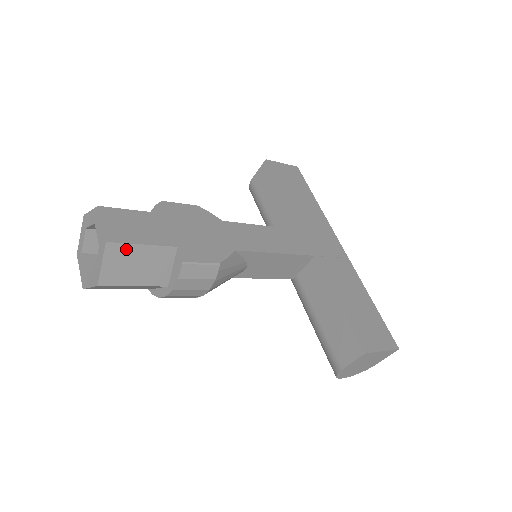
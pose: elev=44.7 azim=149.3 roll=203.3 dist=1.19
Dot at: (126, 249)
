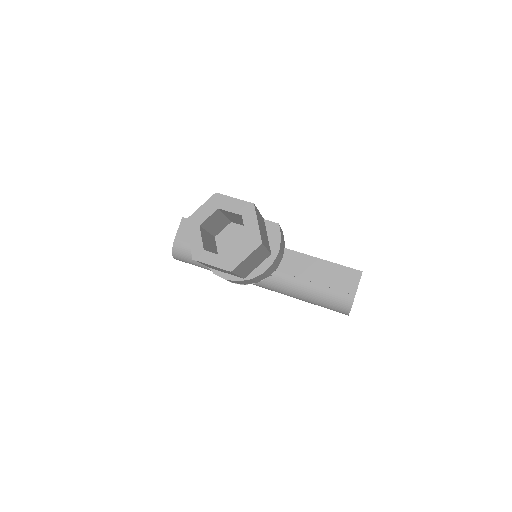
Dot at: (258, 213)
